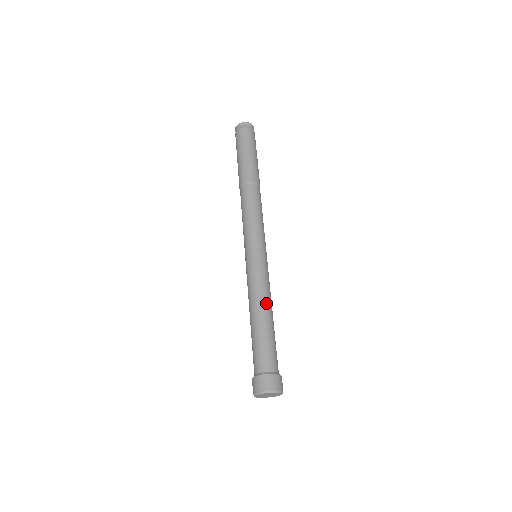
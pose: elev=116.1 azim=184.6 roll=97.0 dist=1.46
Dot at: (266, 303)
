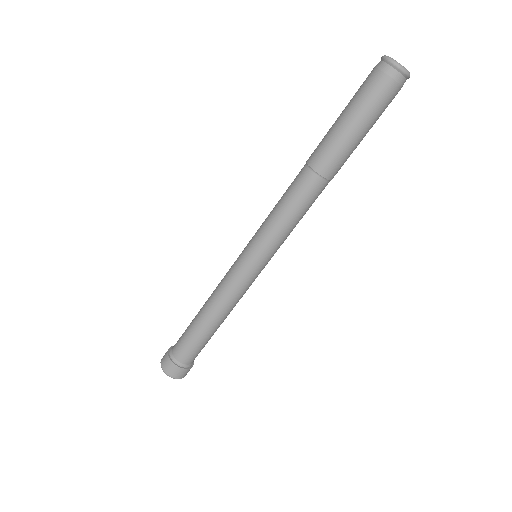
Dot at: (215, 309)
